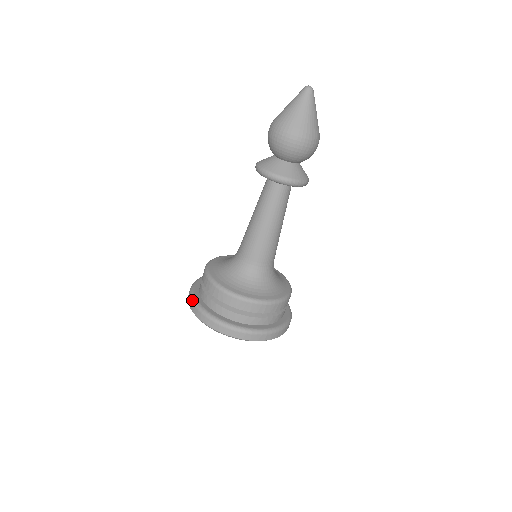
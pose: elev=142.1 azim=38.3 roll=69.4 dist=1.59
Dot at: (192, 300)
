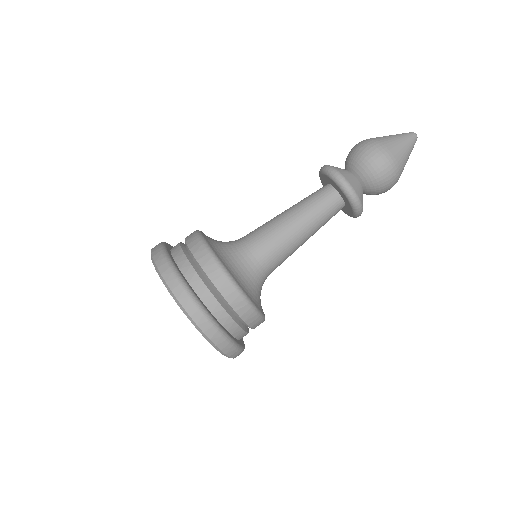
Dot at: (171, 267)
